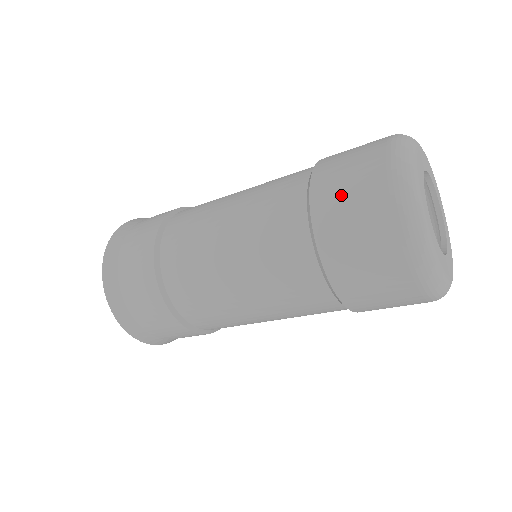
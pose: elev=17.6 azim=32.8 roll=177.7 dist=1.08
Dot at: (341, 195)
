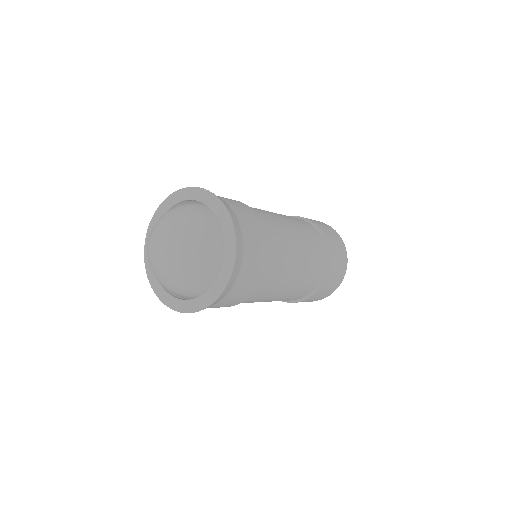
Dot at: (317, 221)
